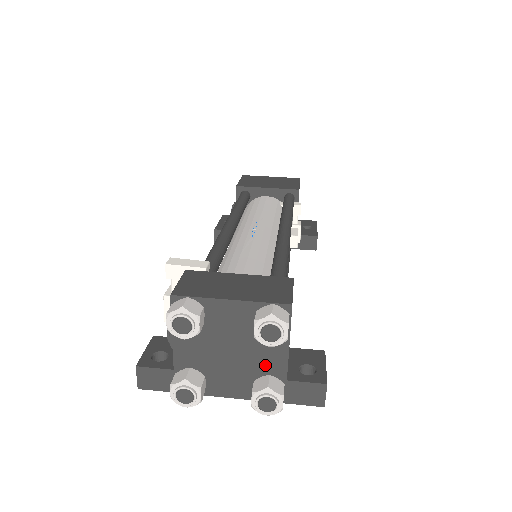
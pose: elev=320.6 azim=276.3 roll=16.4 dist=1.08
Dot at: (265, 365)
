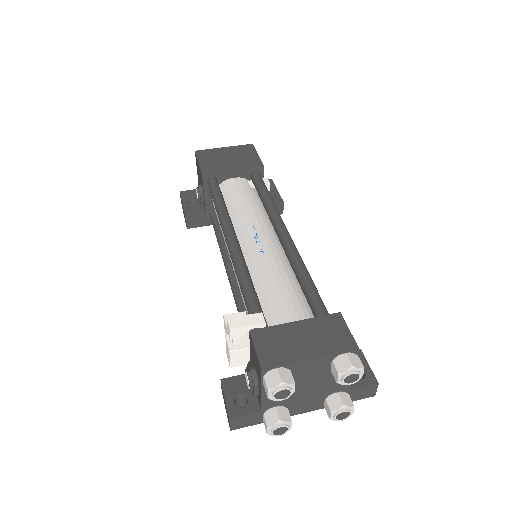
Dot at: (334, 387)
